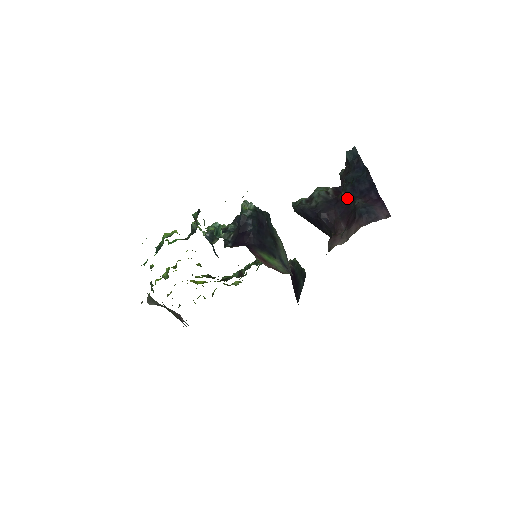
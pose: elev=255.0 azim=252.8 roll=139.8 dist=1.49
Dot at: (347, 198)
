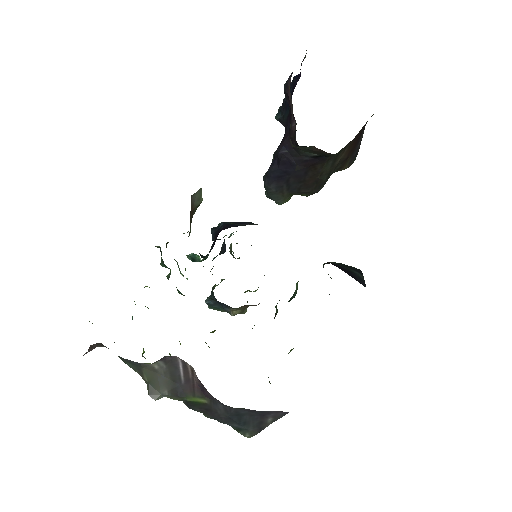
Dot at: (286, 116)
